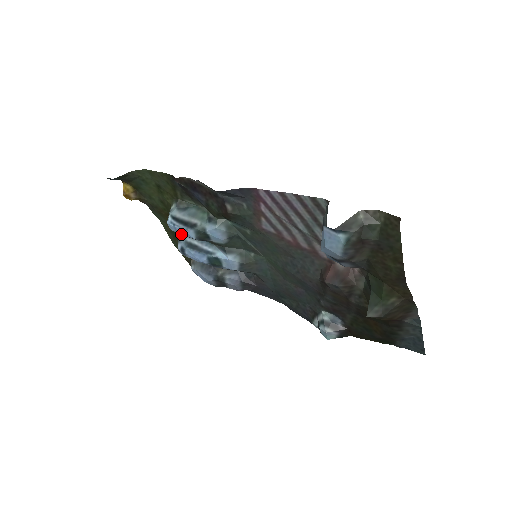
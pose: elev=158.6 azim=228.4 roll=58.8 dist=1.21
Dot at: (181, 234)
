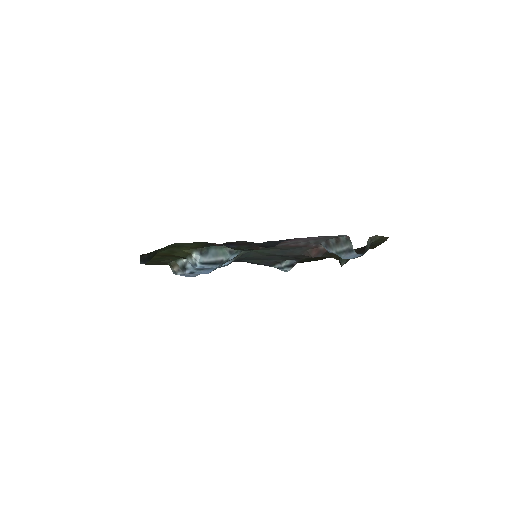
Dot at: occluded
